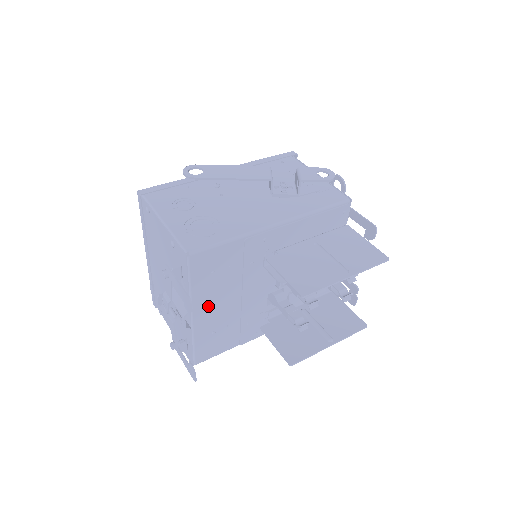
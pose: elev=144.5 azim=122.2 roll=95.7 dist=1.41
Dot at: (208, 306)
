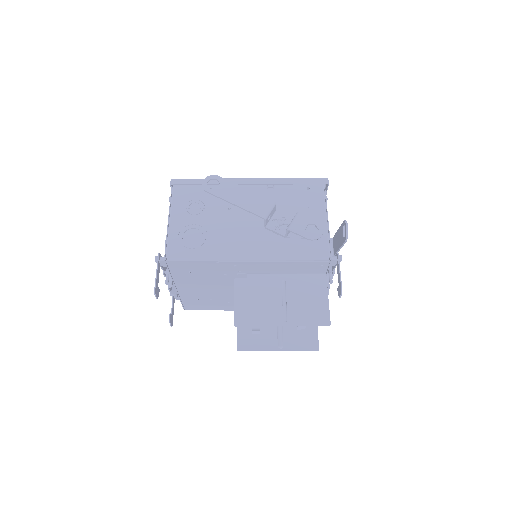
Dot at: (190, 286)
